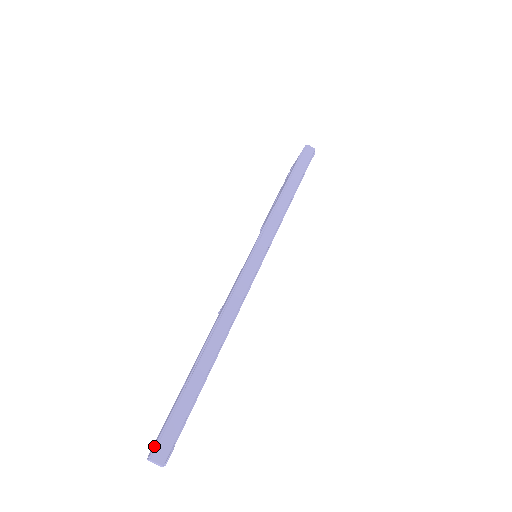
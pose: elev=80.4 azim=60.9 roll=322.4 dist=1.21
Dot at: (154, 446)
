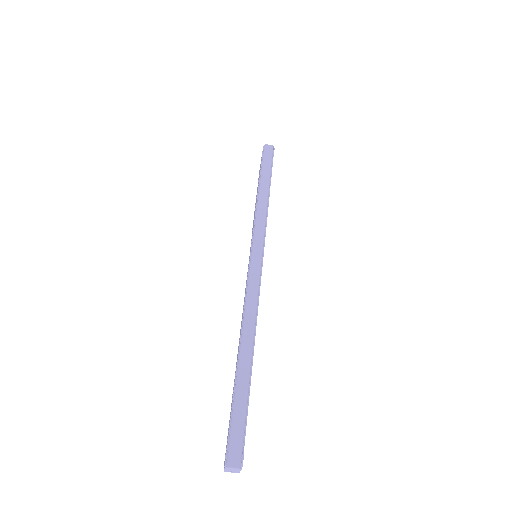
Dot at: occluded
